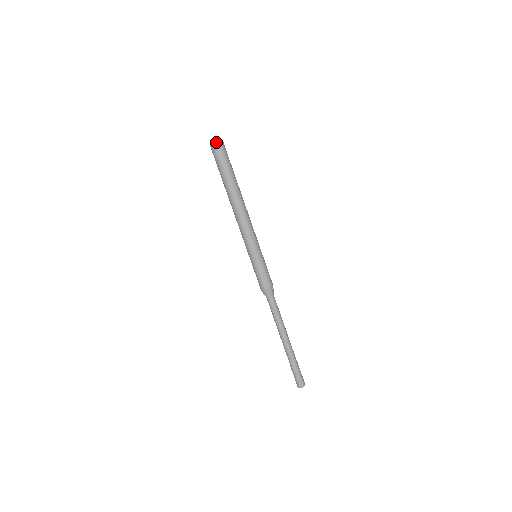
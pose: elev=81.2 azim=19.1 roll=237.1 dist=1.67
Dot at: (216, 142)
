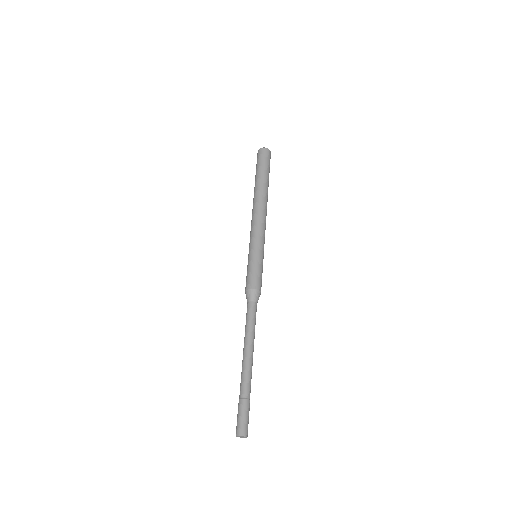
Dot at: (270, 151)
